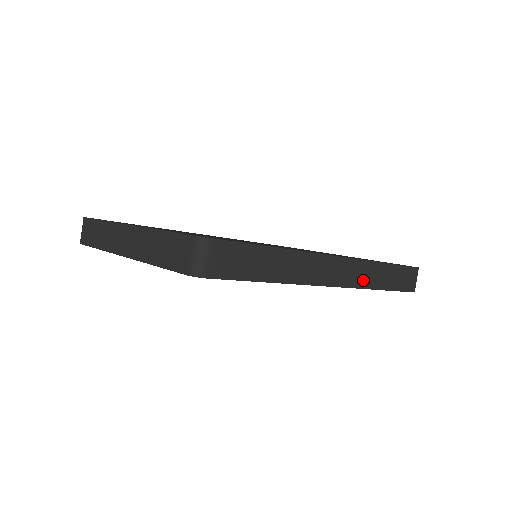
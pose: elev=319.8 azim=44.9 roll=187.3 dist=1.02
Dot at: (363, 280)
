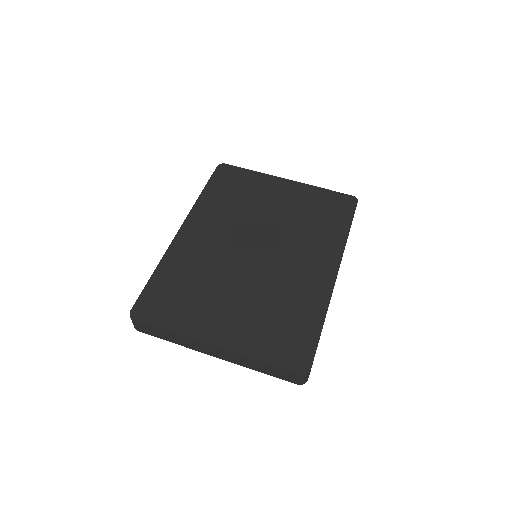
Dot at: occluded
